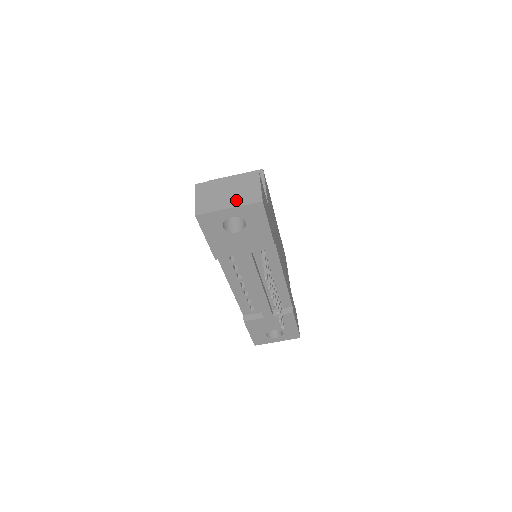
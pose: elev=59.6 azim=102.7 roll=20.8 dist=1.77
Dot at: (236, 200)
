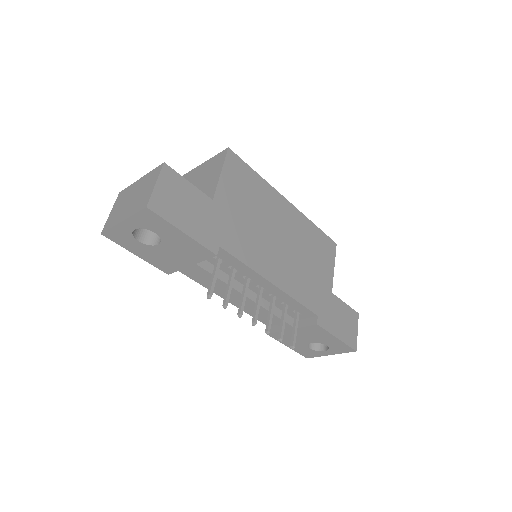
Dot at: (131, 209)
